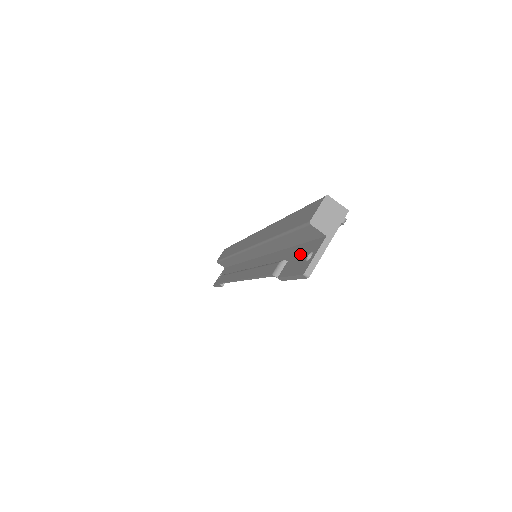
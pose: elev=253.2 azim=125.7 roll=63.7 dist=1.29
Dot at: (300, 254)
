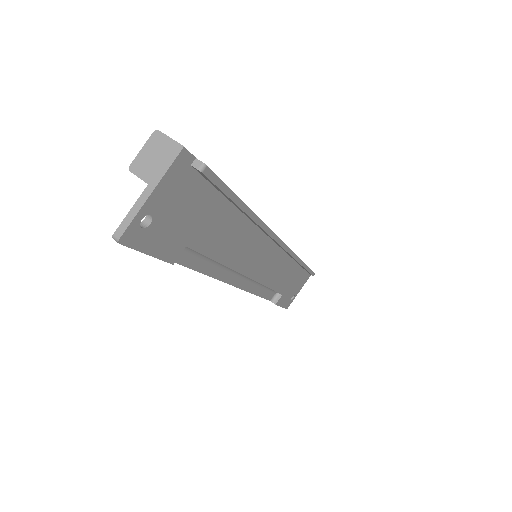
Dot at: occluded
